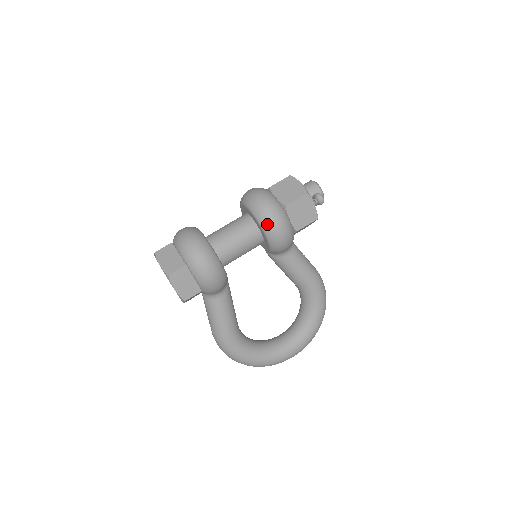
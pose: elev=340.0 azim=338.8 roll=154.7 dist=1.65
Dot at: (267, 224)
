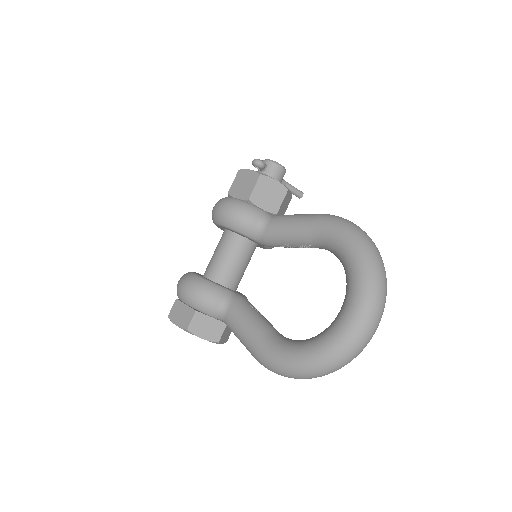
Dot at: (214, 217)
